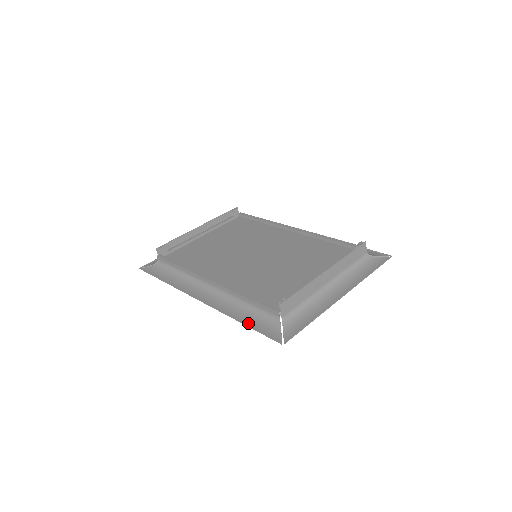
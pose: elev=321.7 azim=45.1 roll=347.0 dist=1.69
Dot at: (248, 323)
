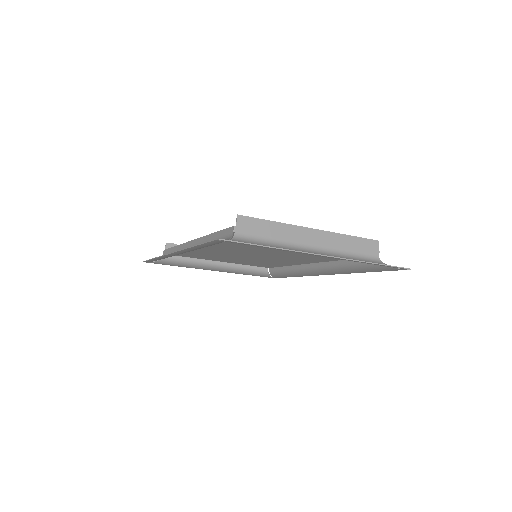
Dot at: occluded
